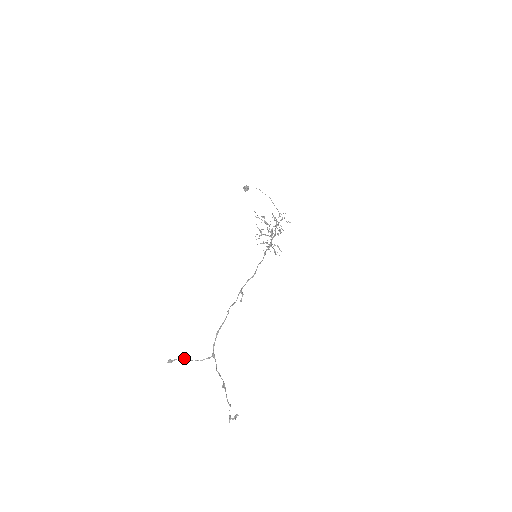
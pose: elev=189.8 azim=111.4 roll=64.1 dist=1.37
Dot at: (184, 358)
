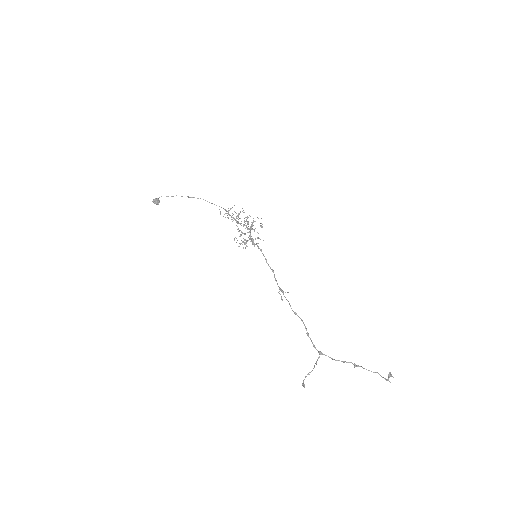
Dot at: (307, 374)
